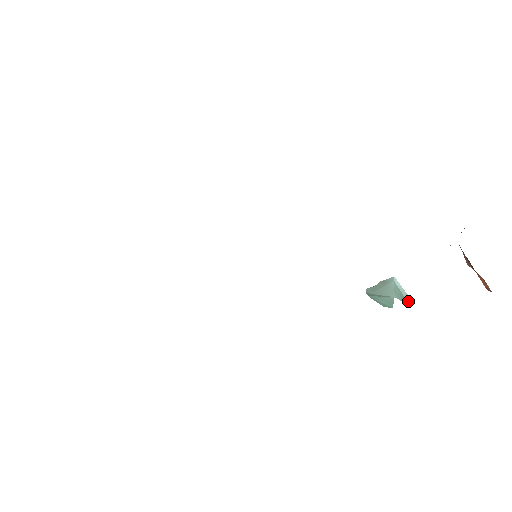
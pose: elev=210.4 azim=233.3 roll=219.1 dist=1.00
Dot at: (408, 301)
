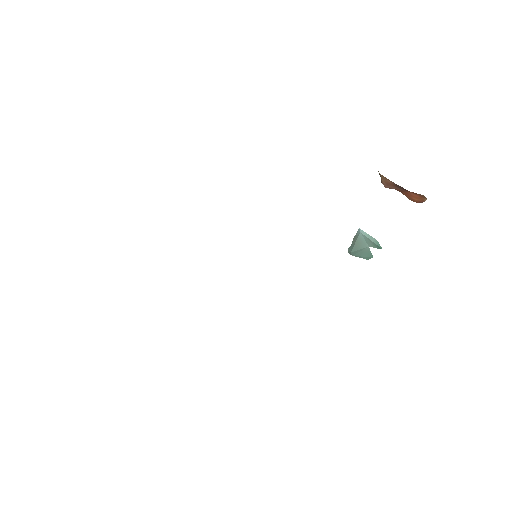
Dot at: (378, 245)
